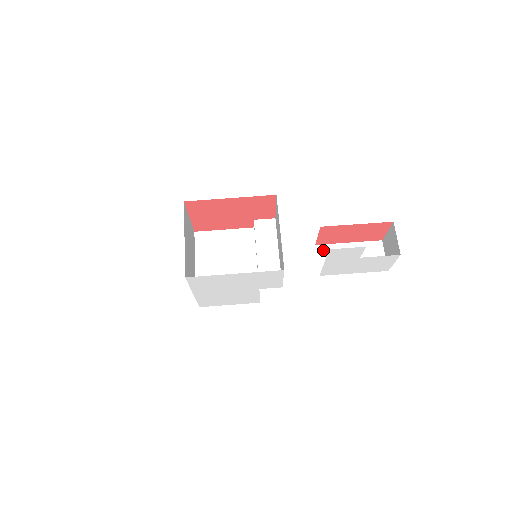
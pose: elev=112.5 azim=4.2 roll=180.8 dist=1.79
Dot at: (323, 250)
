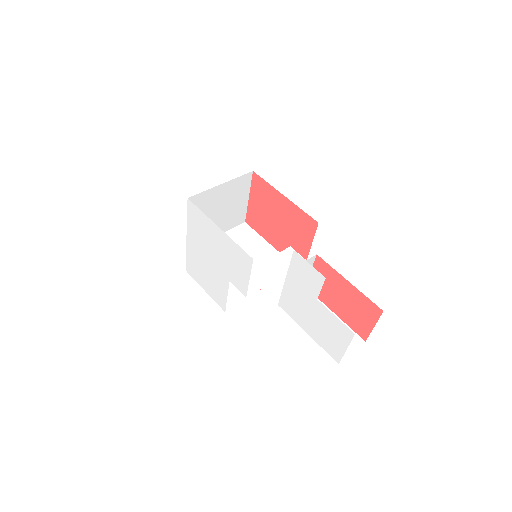
Dot at: occluded
